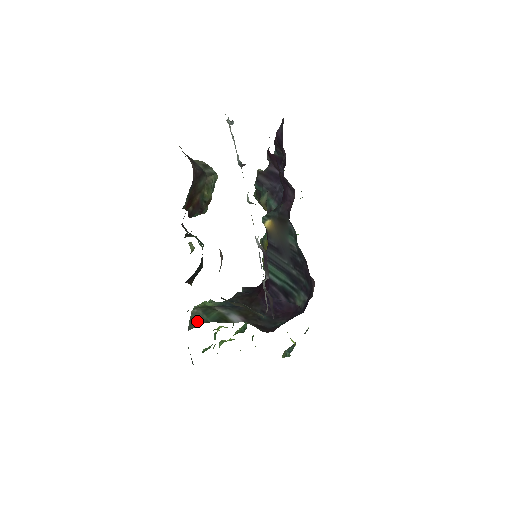
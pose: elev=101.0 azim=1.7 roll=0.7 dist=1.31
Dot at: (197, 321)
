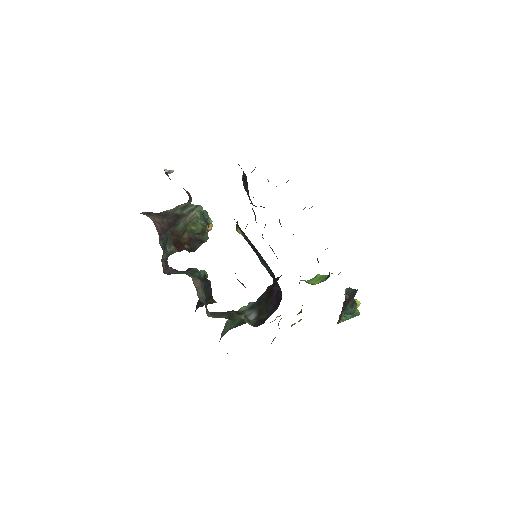
Dot at: (225, 331)
